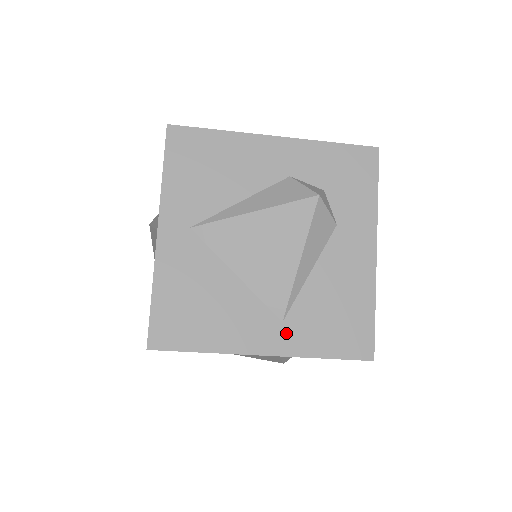
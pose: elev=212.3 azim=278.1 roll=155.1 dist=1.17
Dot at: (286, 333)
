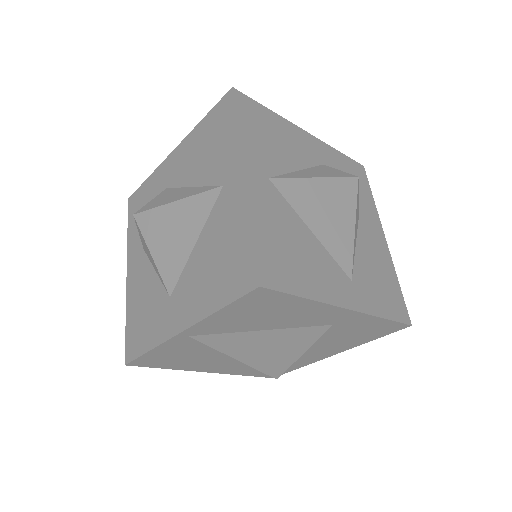
Dot at: (357, 291)
